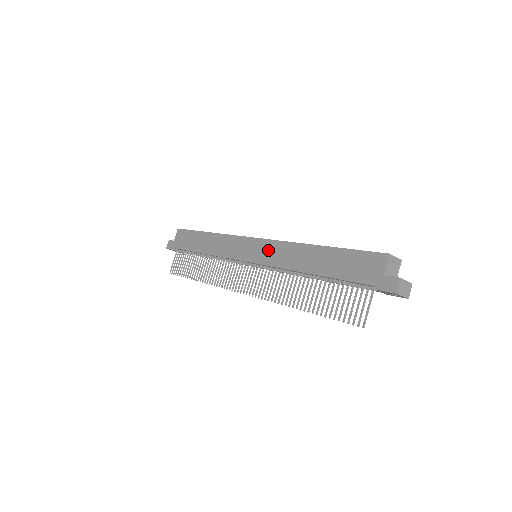
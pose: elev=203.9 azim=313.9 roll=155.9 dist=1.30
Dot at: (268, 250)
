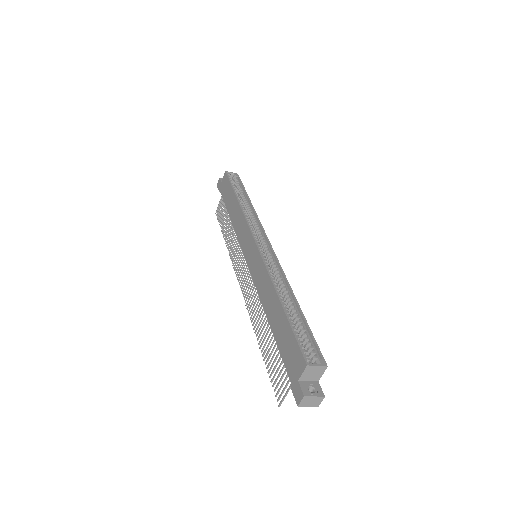
Dot at: (257, 265)
